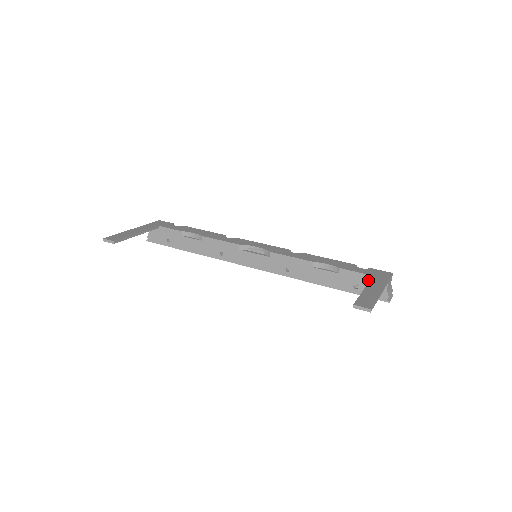
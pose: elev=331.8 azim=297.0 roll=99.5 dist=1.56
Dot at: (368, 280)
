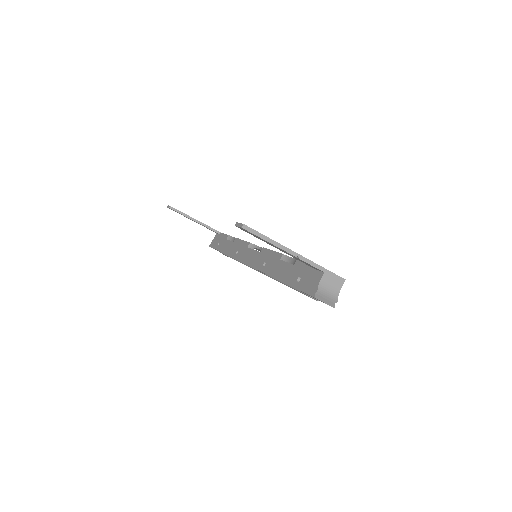
Dot at: (310, 271)
